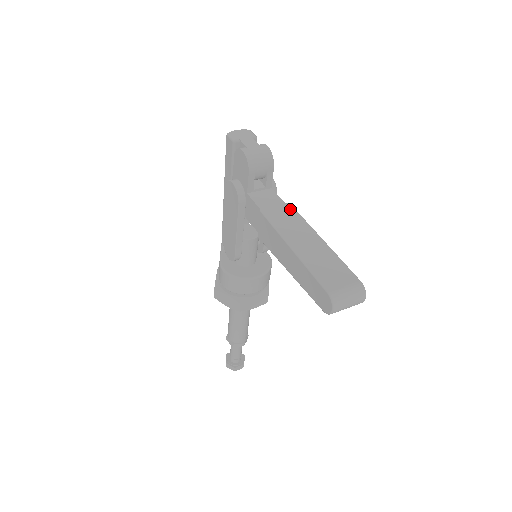
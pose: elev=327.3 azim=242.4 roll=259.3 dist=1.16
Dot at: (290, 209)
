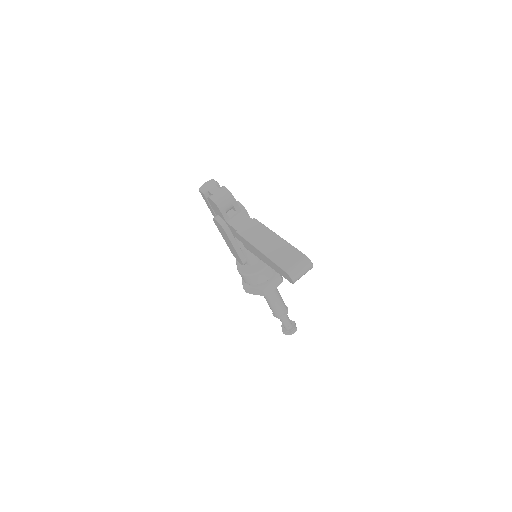
Dot at: (255, 222)
